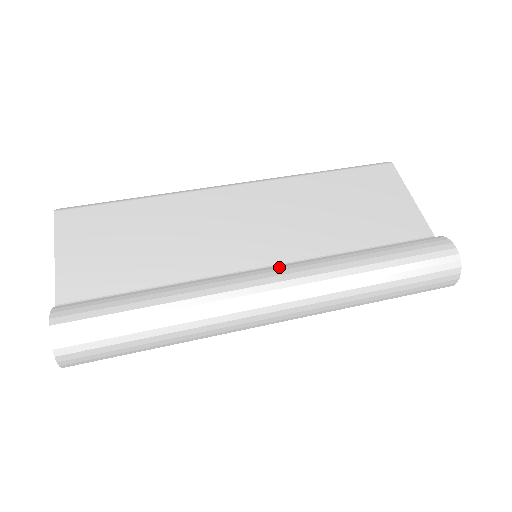
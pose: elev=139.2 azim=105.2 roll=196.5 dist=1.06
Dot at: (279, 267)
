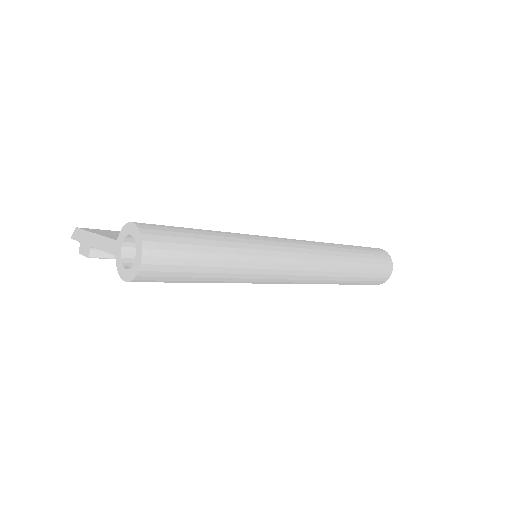
Dot at: occluded
